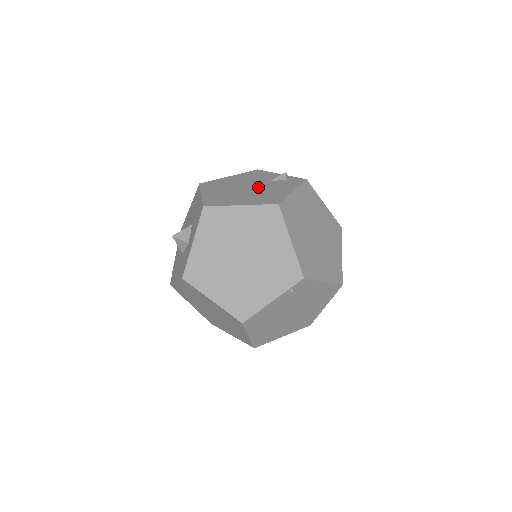
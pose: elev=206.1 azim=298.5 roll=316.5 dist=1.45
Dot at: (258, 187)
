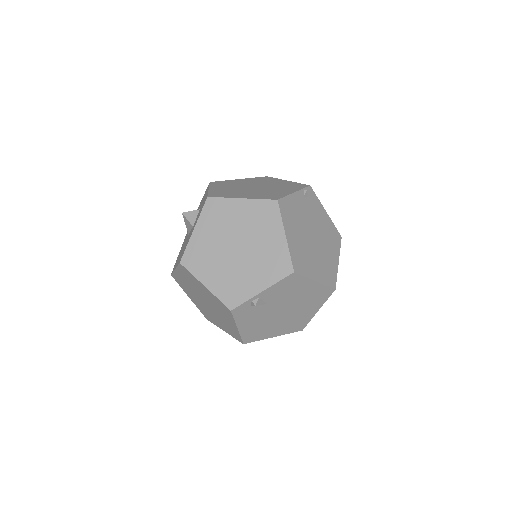
Dot at: occluded
